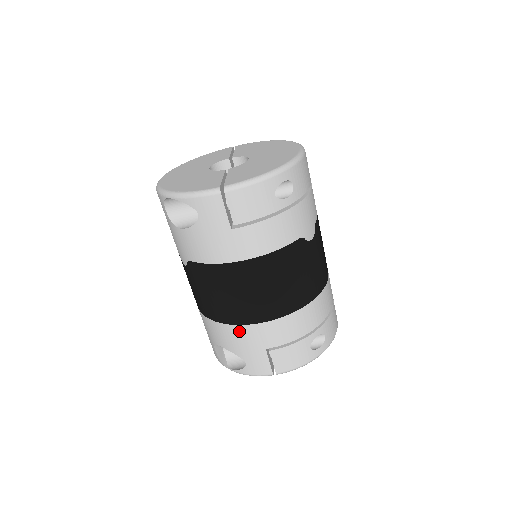
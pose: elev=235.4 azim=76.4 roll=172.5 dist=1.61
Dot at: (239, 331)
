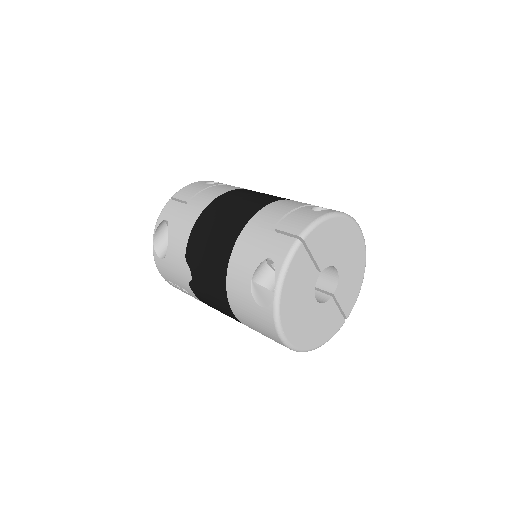
Dot at: (241, 243)
